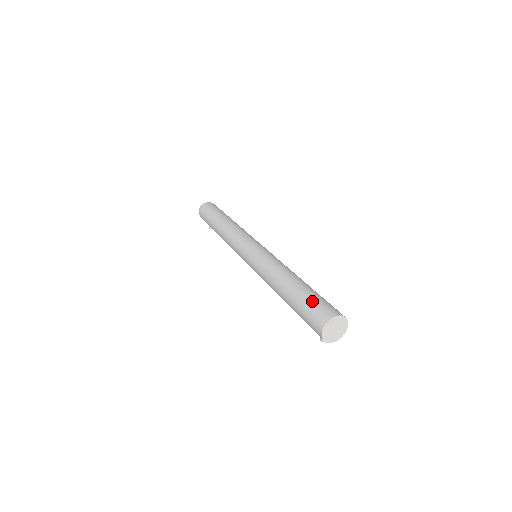
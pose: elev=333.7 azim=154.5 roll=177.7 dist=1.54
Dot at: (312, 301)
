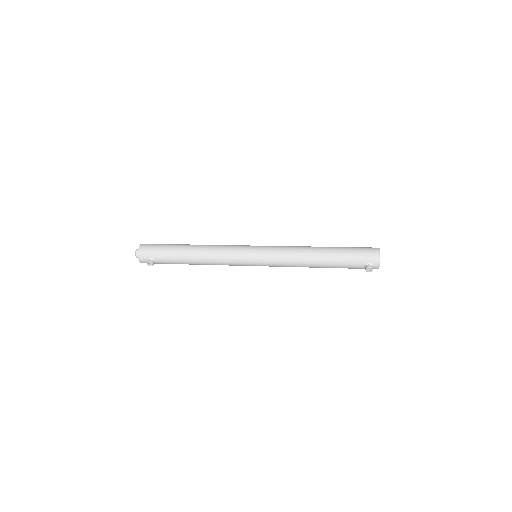
Dot at: occluded
